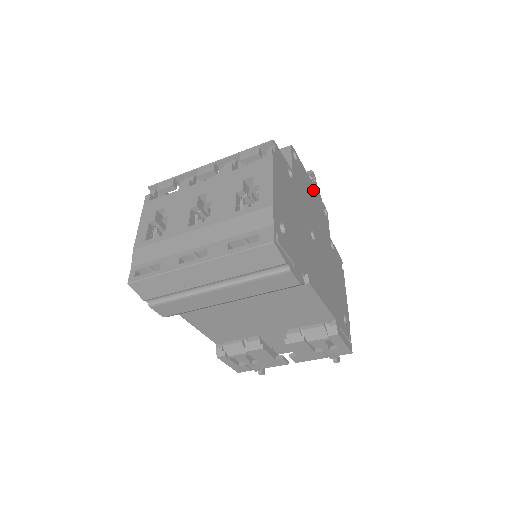
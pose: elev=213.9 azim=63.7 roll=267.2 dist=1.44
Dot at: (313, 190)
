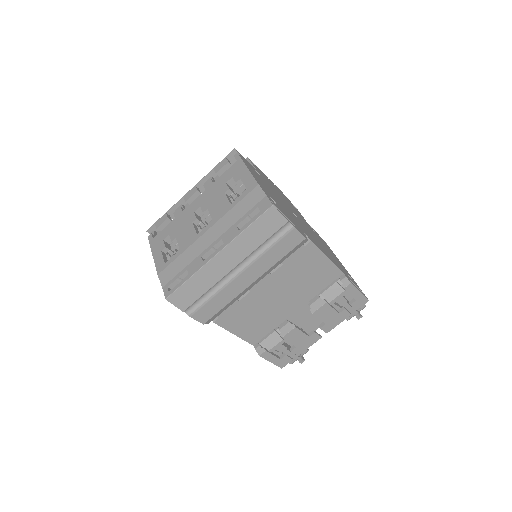
Dot at: occluded
